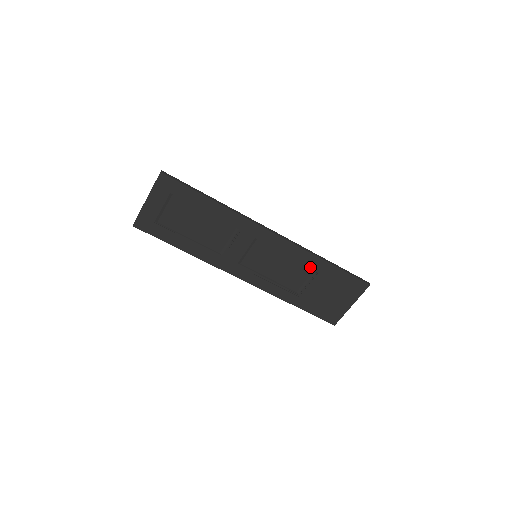
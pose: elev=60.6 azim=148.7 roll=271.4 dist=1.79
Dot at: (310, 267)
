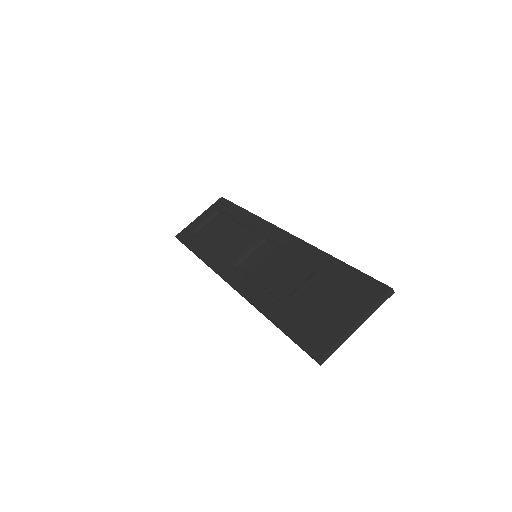
Dot at: (311, 268)
